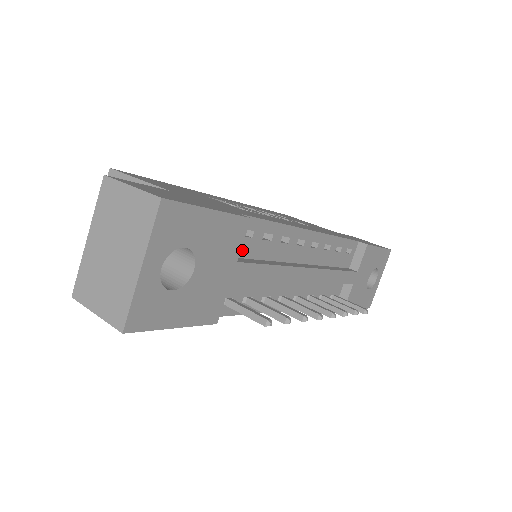
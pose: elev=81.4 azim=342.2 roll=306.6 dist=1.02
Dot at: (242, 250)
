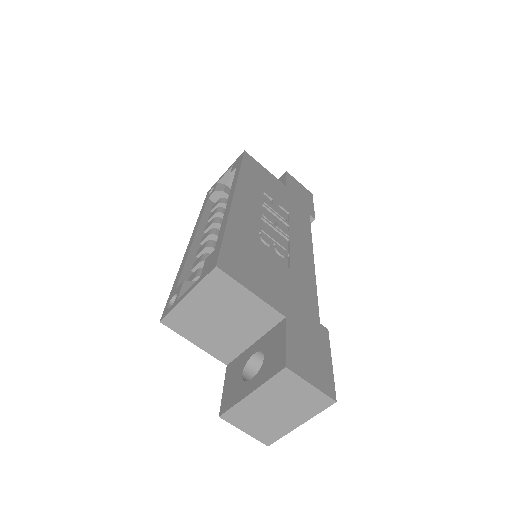
Dot at: occluded
